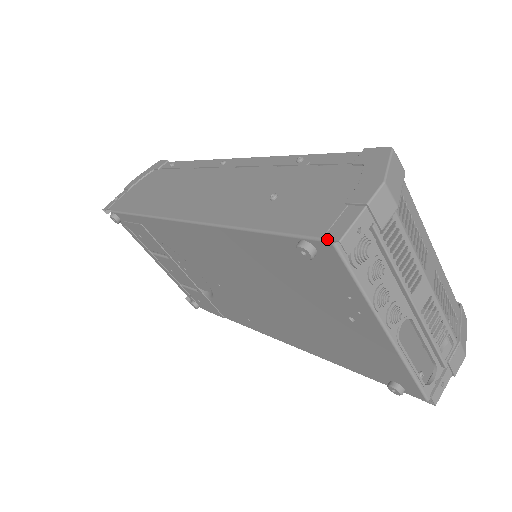
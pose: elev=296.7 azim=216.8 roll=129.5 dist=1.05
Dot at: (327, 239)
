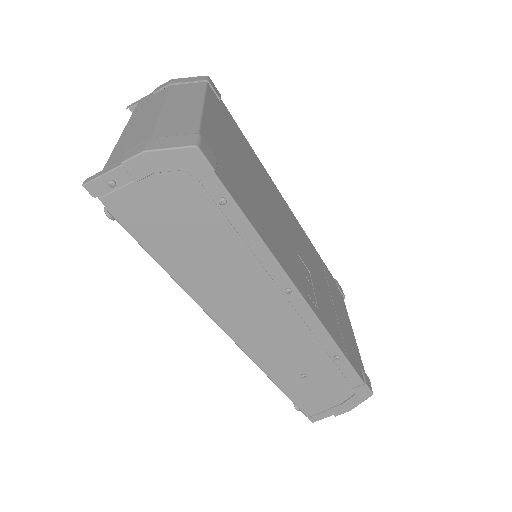
Dot at: occluded
